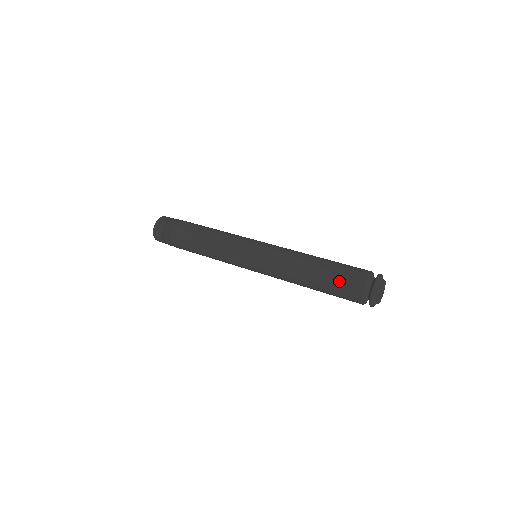
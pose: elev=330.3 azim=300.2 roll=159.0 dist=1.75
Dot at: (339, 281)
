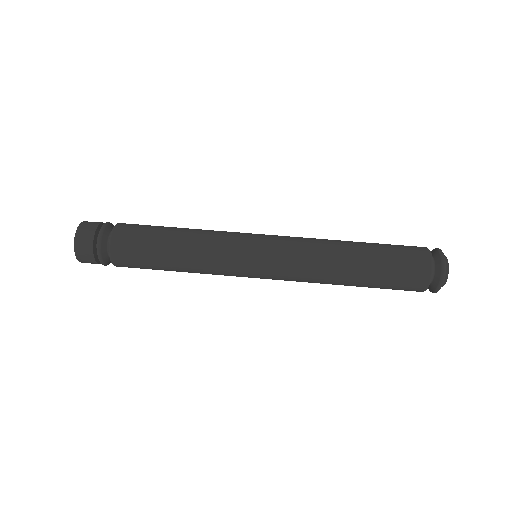
Dot at: (397, 261)
